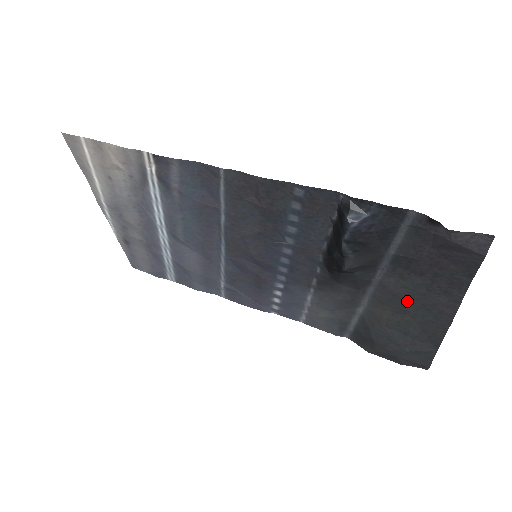
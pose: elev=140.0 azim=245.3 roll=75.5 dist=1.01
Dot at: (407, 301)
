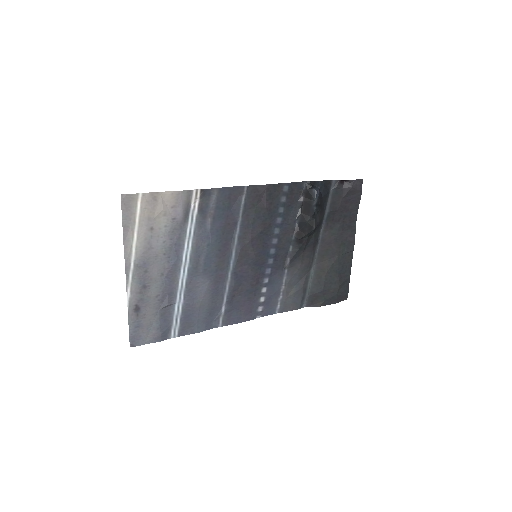
Dot at: (335, 244)
